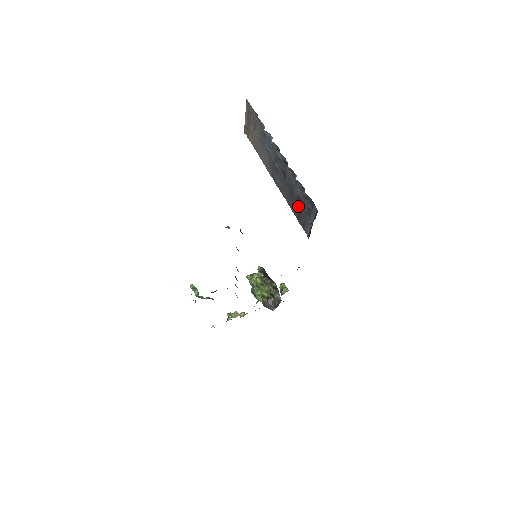
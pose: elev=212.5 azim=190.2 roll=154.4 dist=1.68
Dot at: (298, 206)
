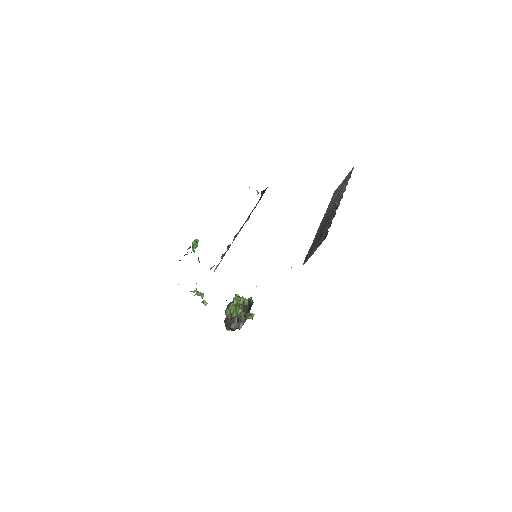
Dot at: (316, 241)
